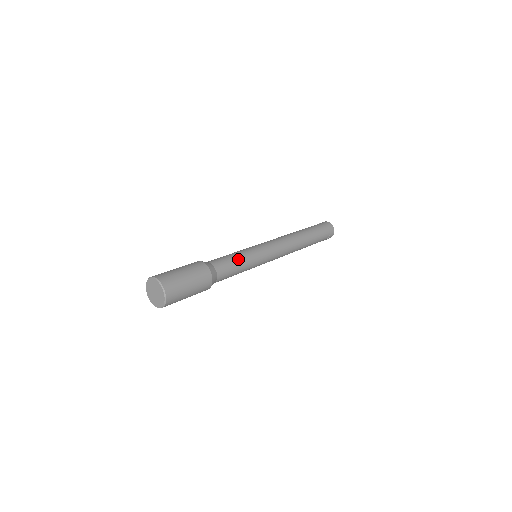
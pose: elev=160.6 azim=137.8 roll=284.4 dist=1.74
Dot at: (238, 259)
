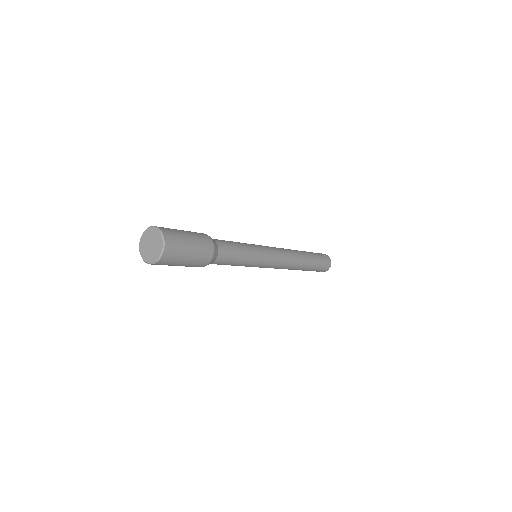
Dot at: occluded
